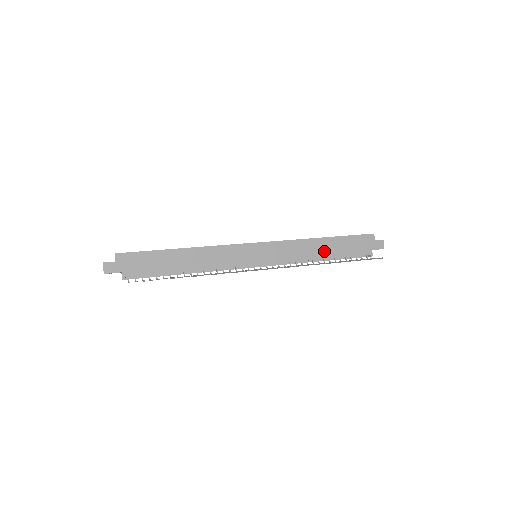
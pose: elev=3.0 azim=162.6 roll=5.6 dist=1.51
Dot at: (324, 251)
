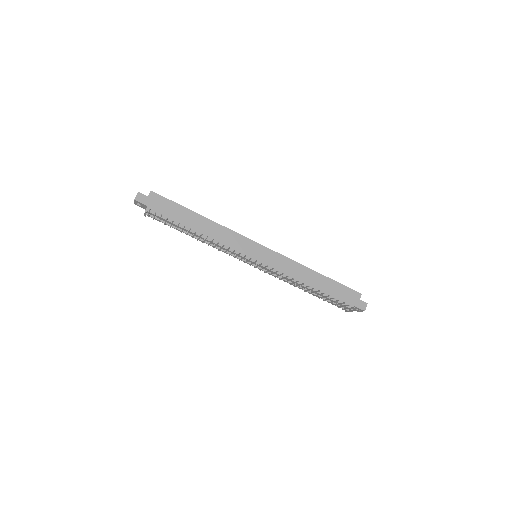
Dot at: (313, 283)
